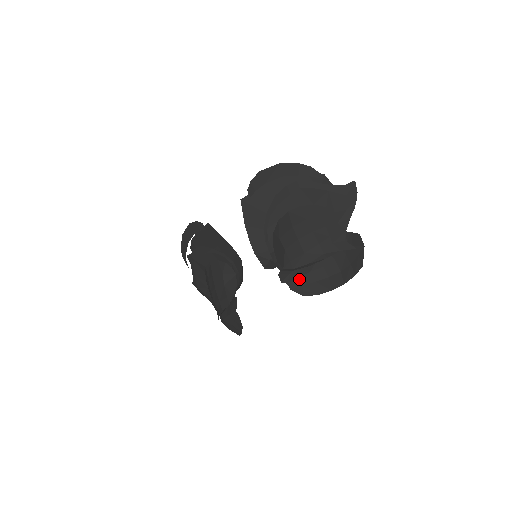
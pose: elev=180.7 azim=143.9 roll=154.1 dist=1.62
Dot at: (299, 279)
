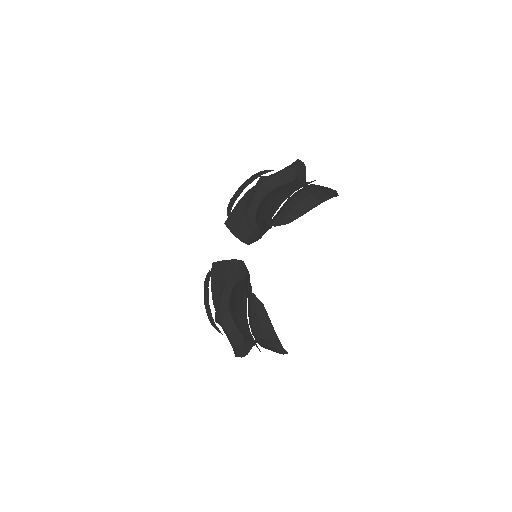
Dot at: (279, 216)
